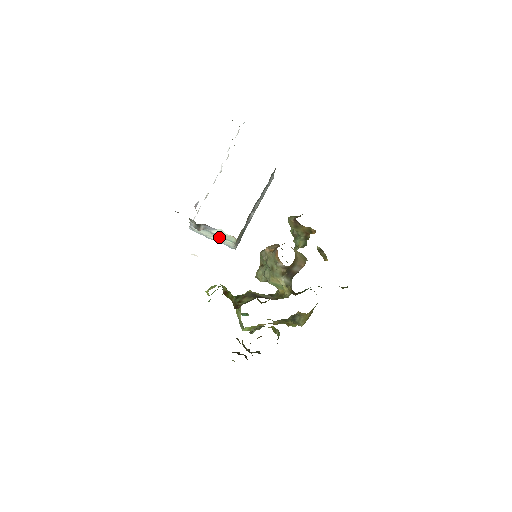
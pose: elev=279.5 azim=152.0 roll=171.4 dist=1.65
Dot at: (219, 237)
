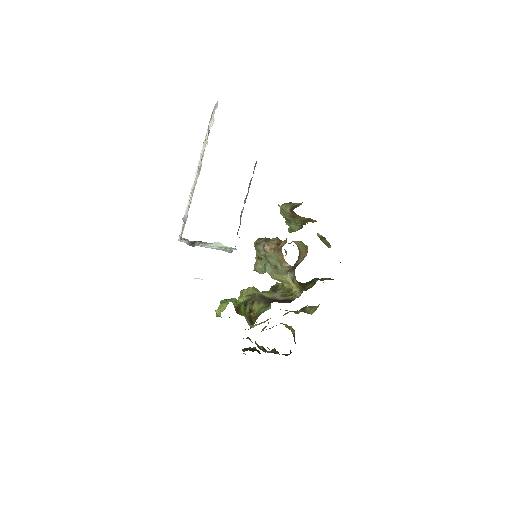
Dot at: occluded
